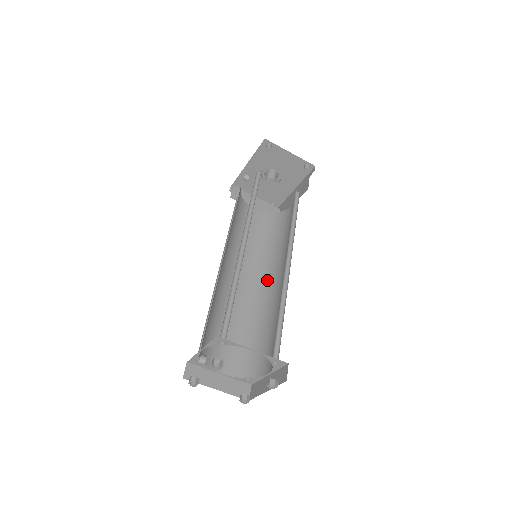
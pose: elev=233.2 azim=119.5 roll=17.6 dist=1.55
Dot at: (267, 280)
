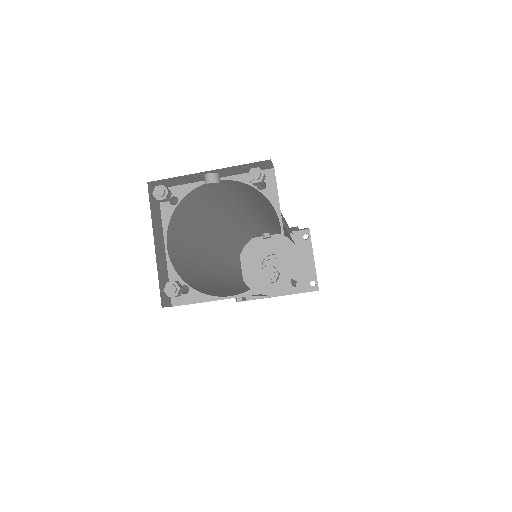
Dot at: (235, 290)
